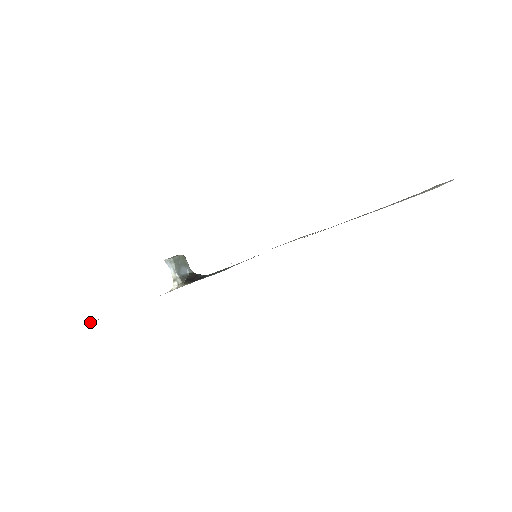
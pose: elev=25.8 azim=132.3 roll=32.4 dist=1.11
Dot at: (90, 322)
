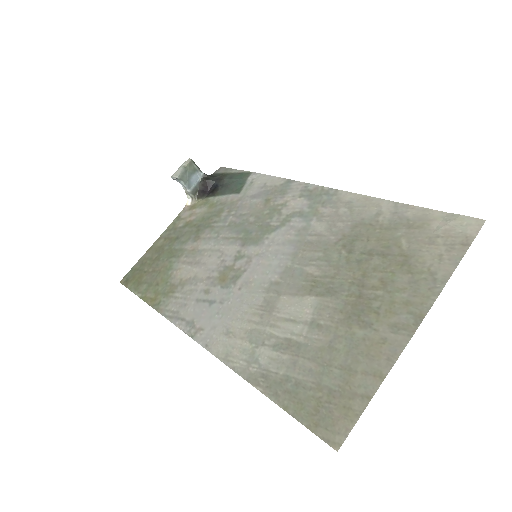
Dot at: (123, 279)
